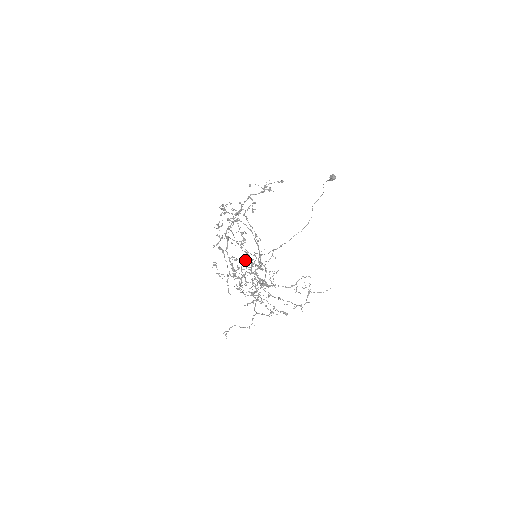
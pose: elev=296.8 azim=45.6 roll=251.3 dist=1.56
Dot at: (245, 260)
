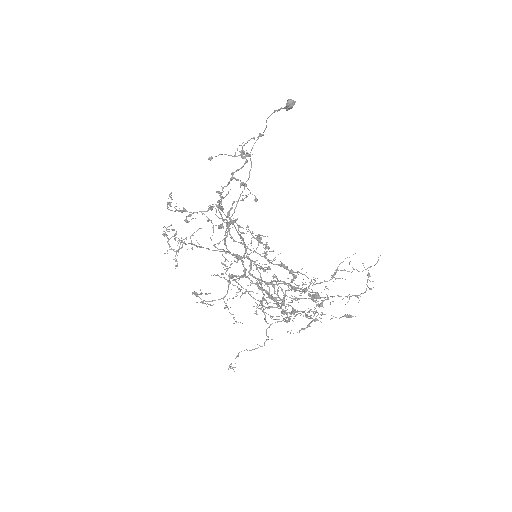
Dot at: (222, 264)
